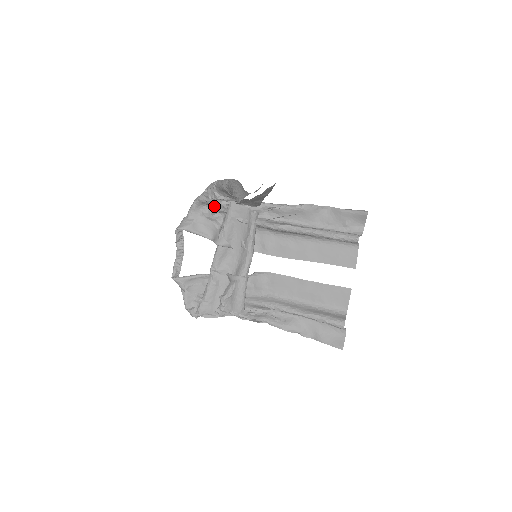
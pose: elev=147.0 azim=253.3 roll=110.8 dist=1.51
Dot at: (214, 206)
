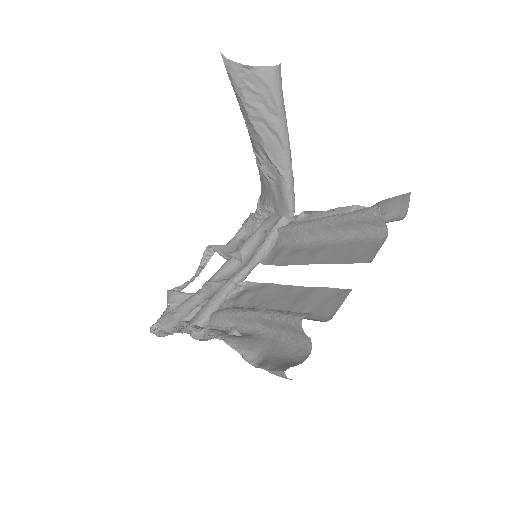
Dot at: occluded
